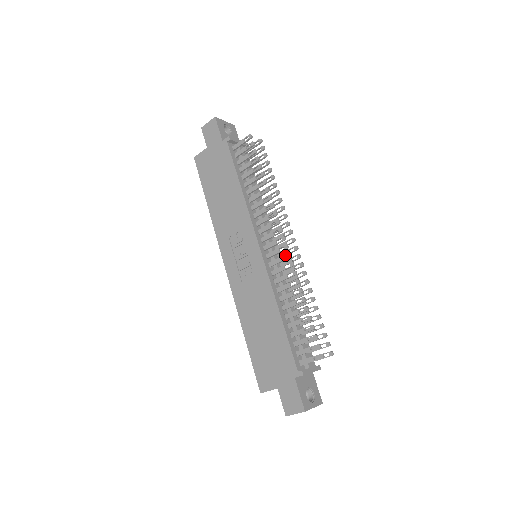
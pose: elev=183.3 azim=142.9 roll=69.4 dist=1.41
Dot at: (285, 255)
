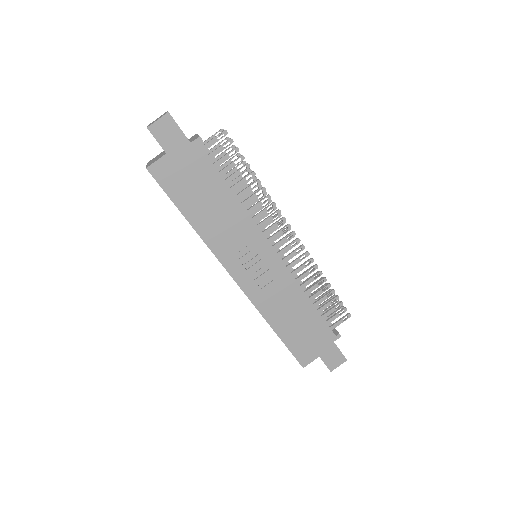
Dot at: occluded
